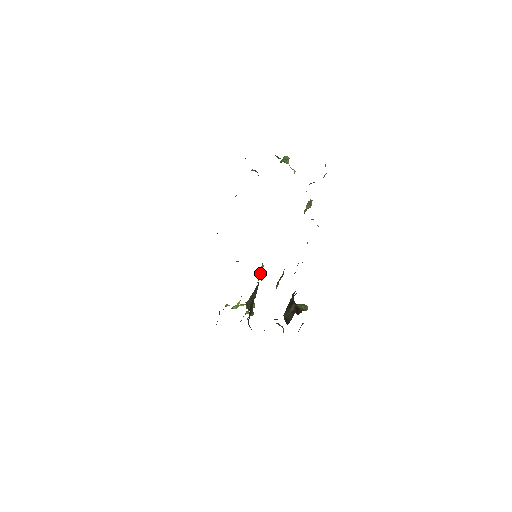
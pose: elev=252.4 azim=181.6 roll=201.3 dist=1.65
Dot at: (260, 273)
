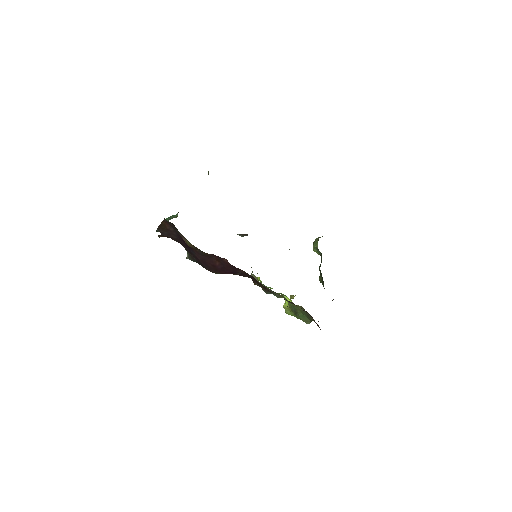
Dot at: occluded
